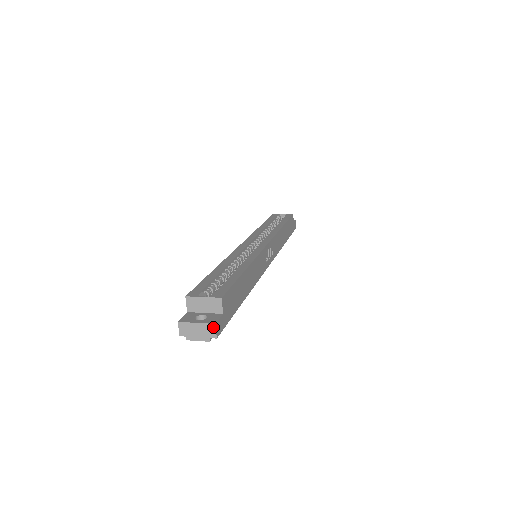
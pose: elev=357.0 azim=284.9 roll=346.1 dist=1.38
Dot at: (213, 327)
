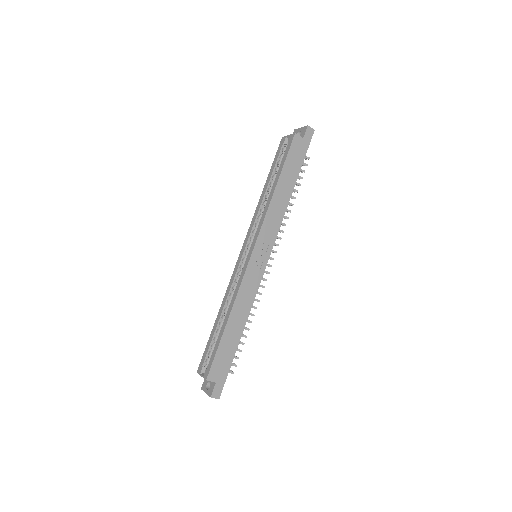
Dot at: (212, 397)
